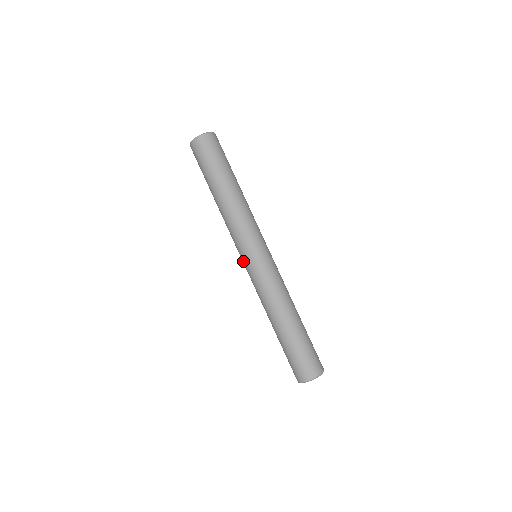
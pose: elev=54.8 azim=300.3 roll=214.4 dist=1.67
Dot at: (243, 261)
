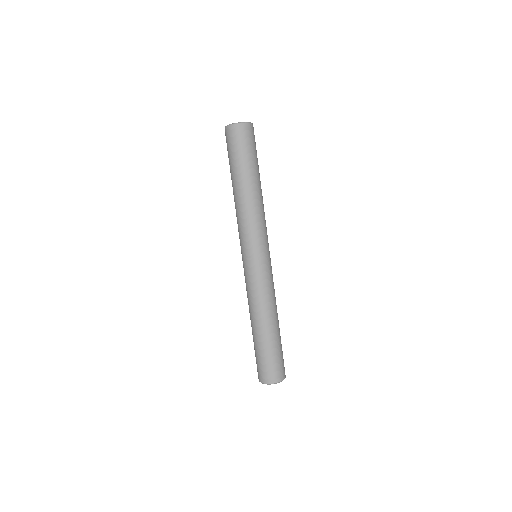
Dot at: (243, 258)
